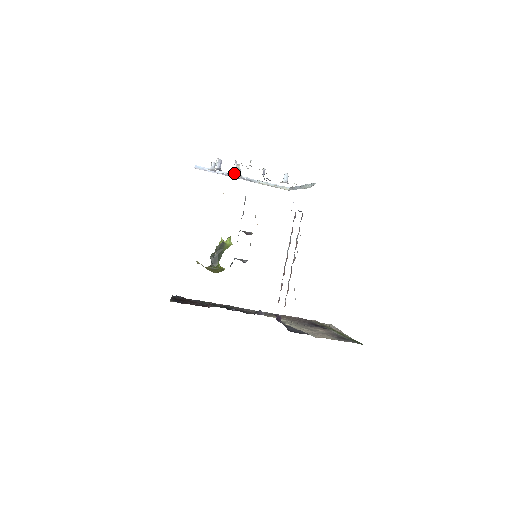
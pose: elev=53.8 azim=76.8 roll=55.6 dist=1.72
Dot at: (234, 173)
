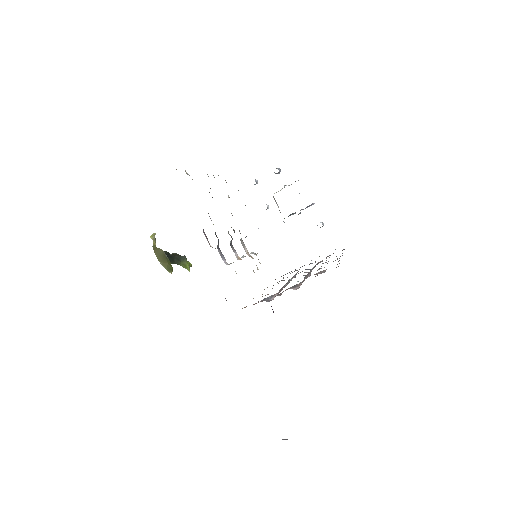
Dot at: occluded
